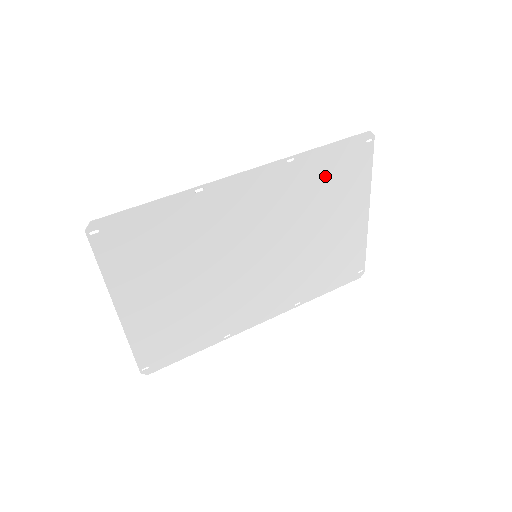
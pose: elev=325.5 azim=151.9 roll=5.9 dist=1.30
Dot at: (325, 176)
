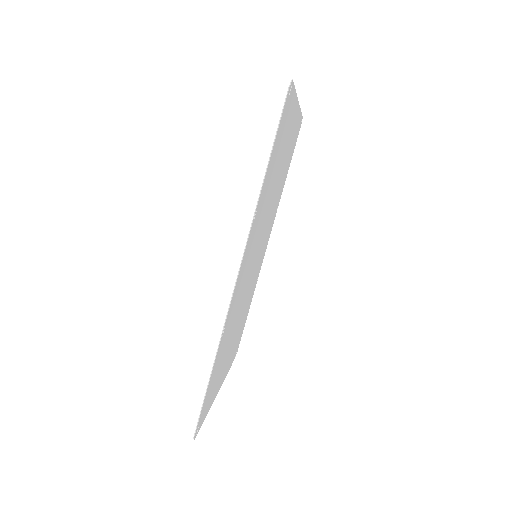
Dot at: (273, 166)
